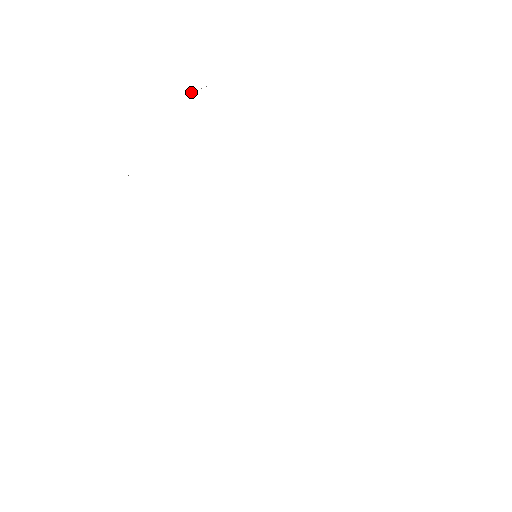
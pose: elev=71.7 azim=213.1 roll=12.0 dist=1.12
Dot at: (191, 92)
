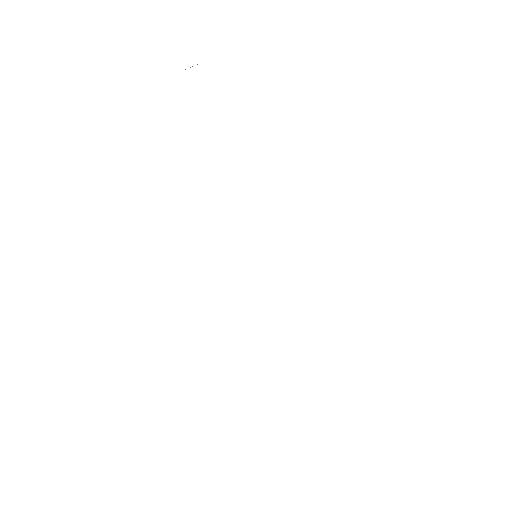
Dot at: (185, 69)
